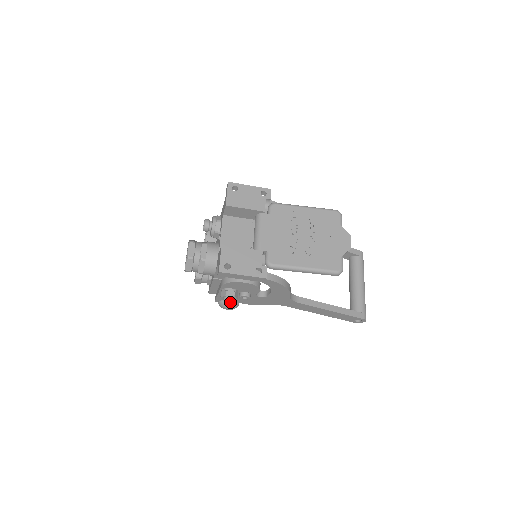
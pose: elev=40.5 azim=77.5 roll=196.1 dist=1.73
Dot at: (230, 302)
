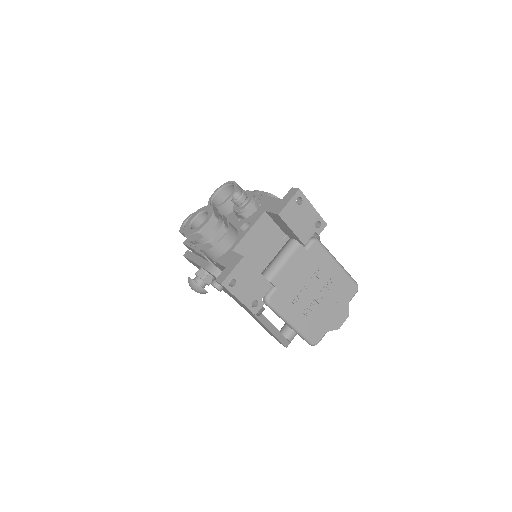
Dot at: (201, 289)
